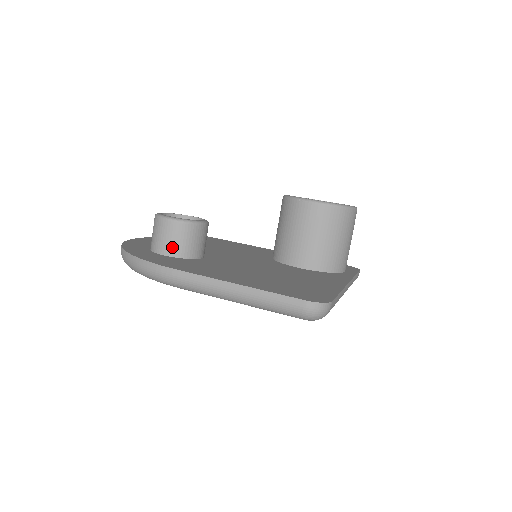
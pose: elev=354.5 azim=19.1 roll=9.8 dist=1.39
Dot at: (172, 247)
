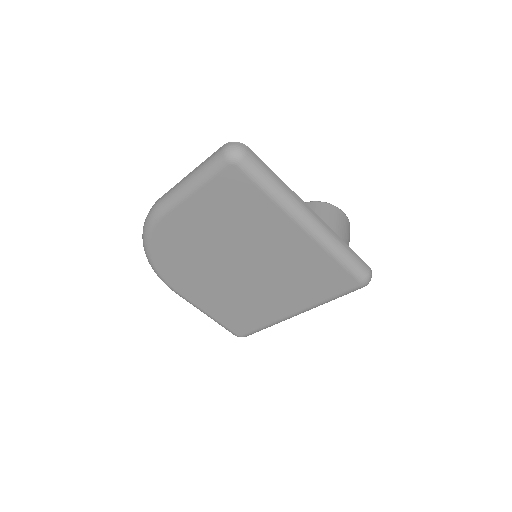
Dot at: occluded
